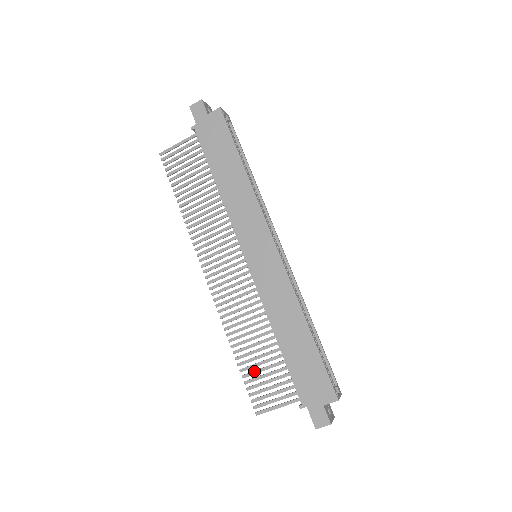
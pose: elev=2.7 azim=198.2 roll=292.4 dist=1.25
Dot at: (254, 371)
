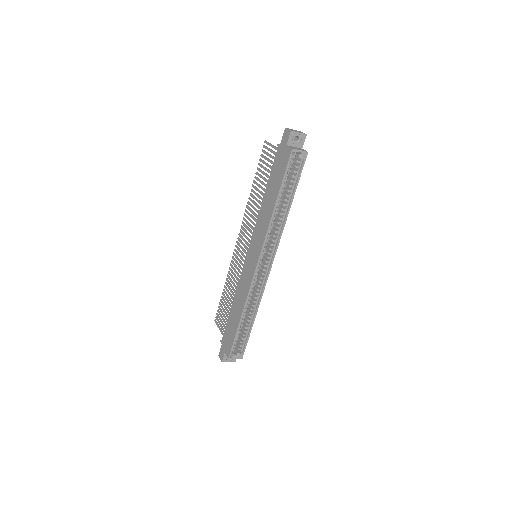
Dot at: (223, 304)
